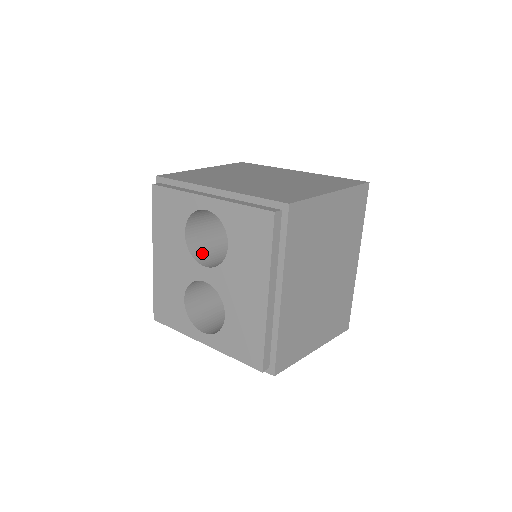
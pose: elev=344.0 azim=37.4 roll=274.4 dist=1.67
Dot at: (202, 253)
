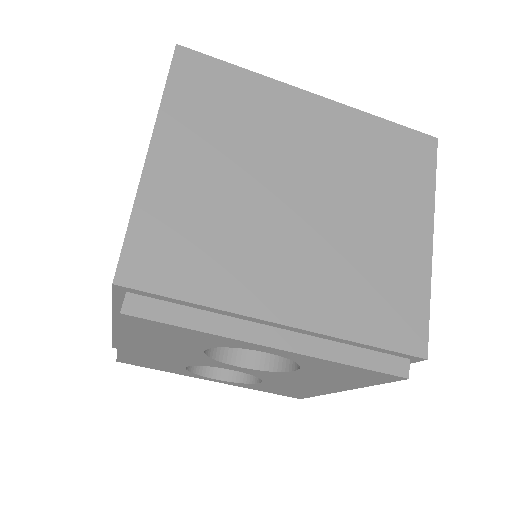
Dot at: occluded
